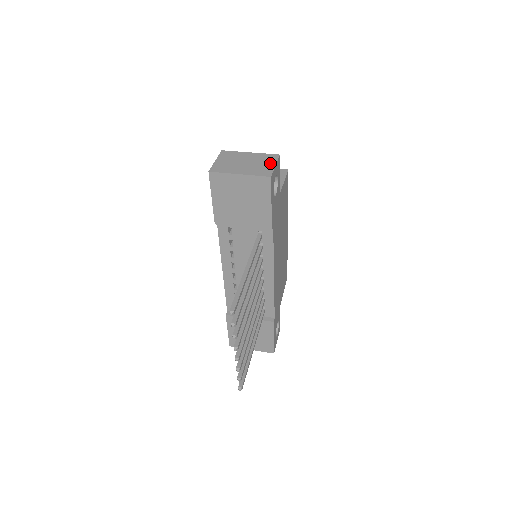
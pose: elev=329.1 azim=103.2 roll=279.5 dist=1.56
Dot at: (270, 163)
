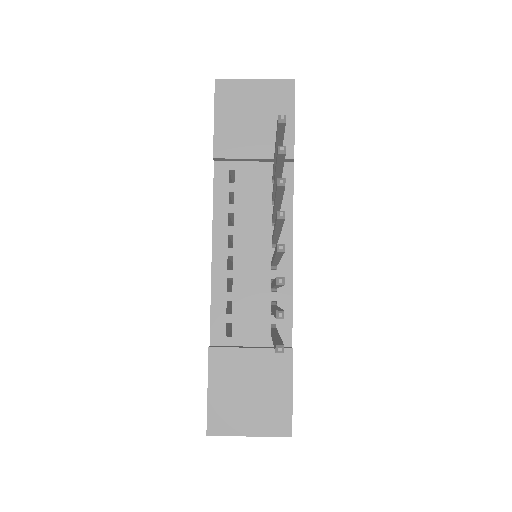
Dot at: occluded
